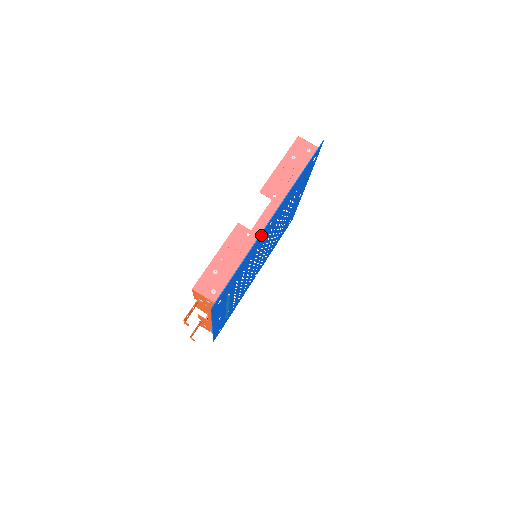
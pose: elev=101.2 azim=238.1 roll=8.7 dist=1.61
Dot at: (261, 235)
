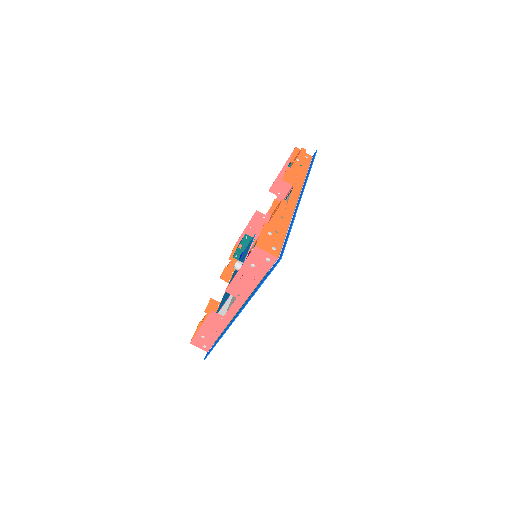
Dot at: occluded
